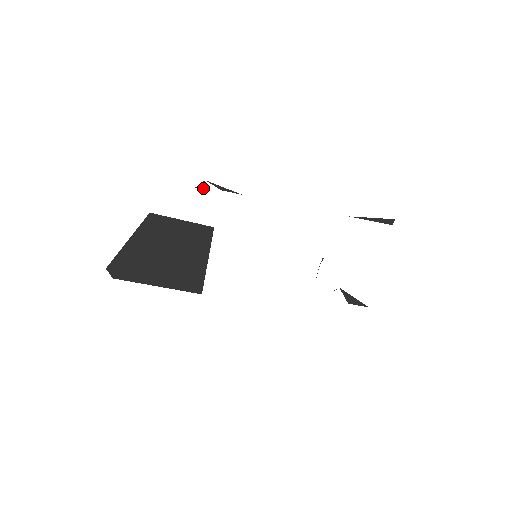
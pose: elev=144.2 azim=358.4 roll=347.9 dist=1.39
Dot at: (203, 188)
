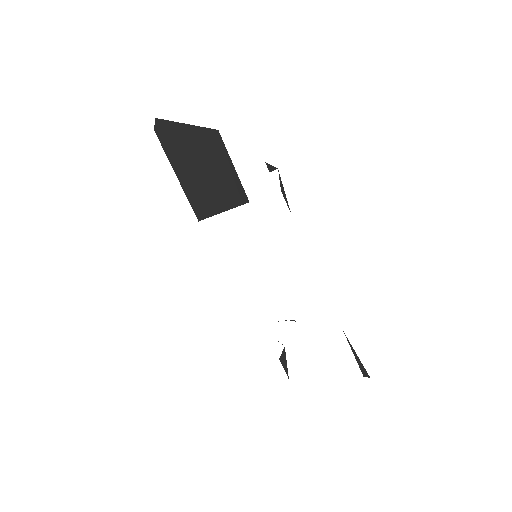
Dot at: (271, 171)
